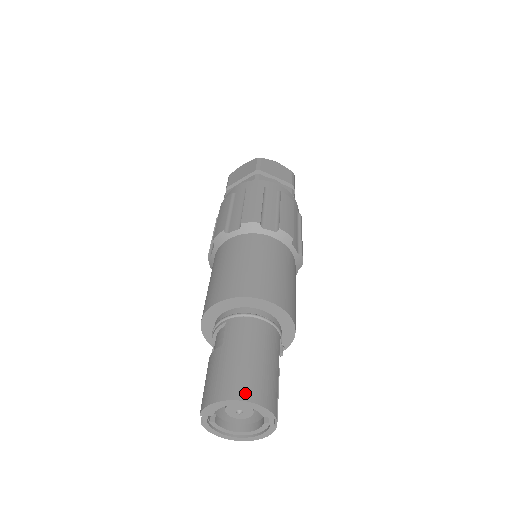
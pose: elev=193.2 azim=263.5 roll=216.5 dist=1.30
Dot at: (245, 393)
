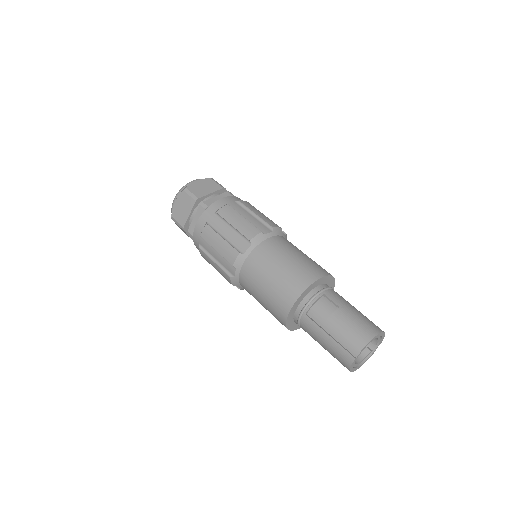
Dot at: occluded
